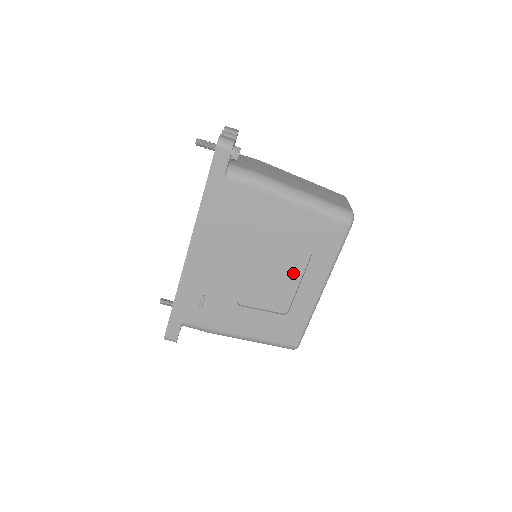
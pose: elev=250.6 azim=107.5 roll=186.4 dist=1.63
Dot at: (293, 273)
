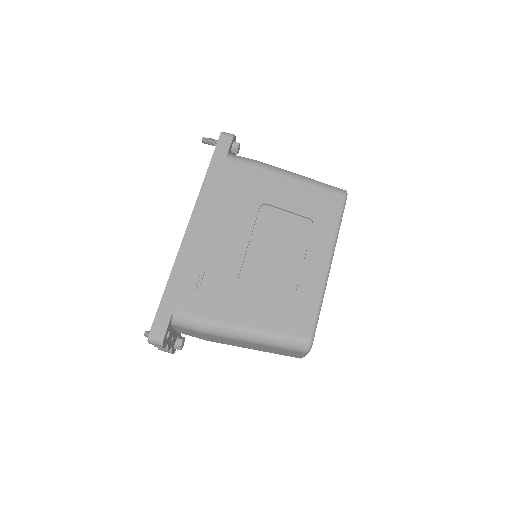
Dot at: (296, 247)
